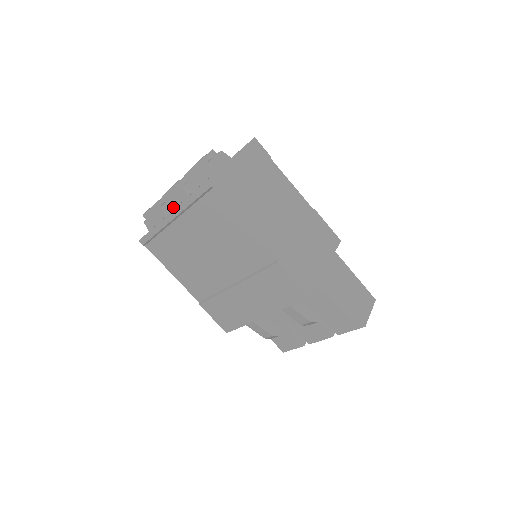
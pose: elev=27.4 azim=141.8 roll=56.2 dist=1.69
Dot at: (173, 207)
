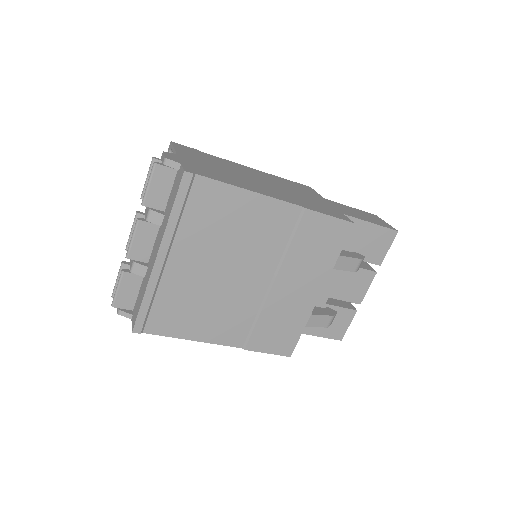
Dot at: (146, 260)
